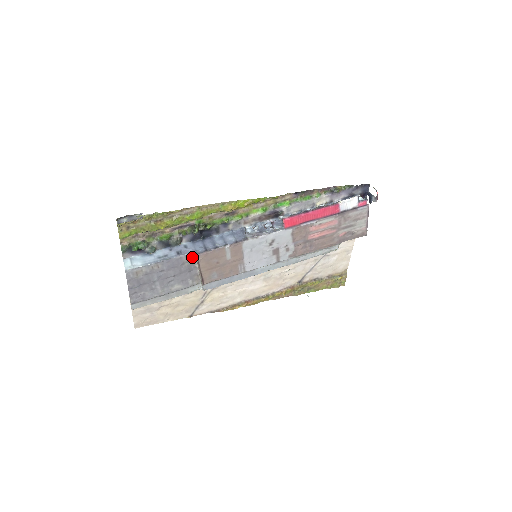
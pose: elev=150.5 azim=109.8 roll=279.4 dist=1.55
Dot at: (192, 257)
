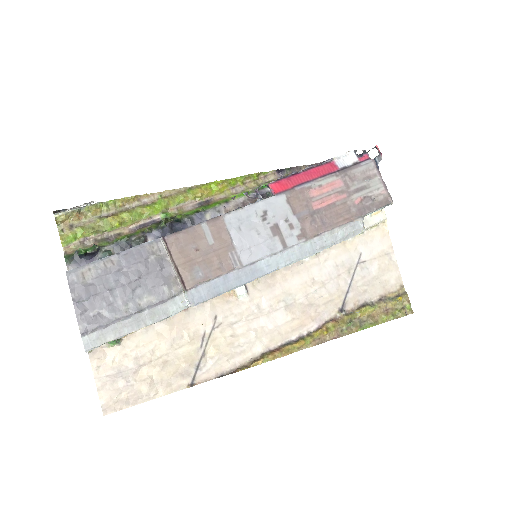
Dot at: (159, 245)
